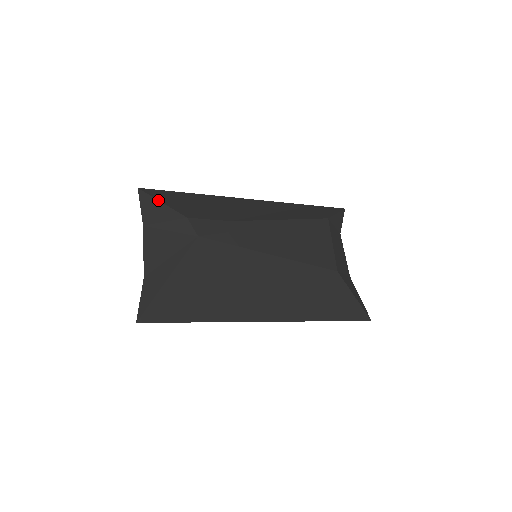
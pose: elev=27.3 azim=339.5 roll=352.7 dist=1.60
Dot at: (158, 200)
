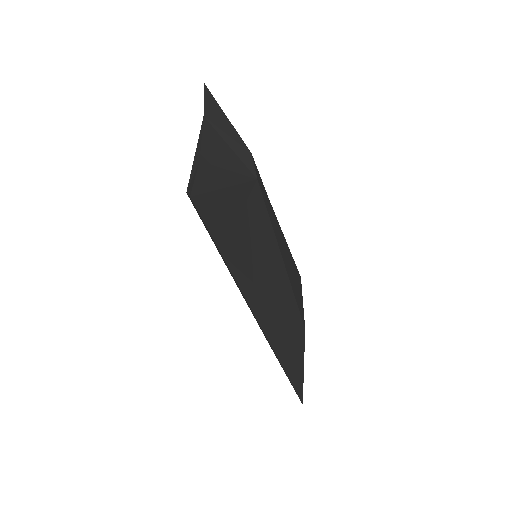
Dot at: occluded
